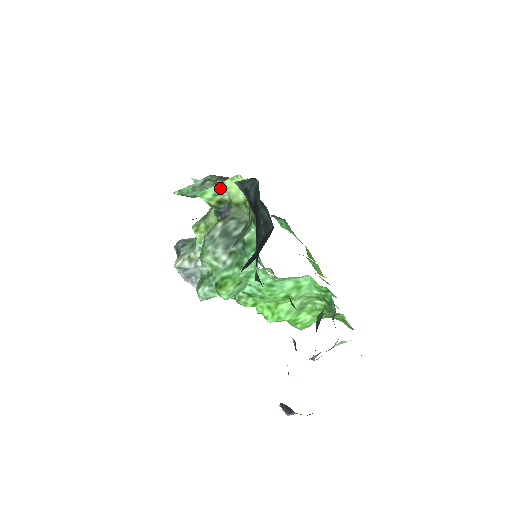
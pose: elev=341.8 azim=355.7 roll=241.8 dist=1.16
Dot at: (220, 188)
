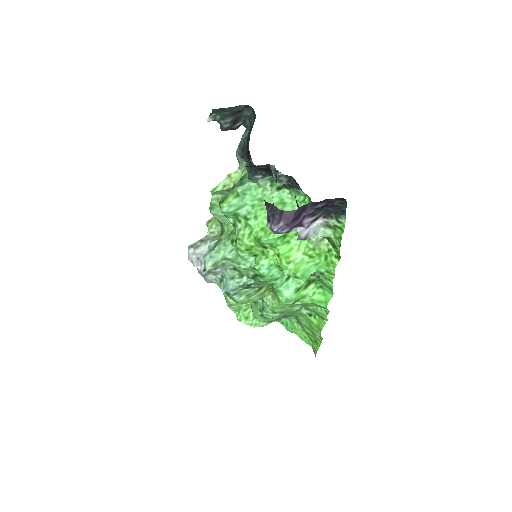
Dot at: (228, 180)
